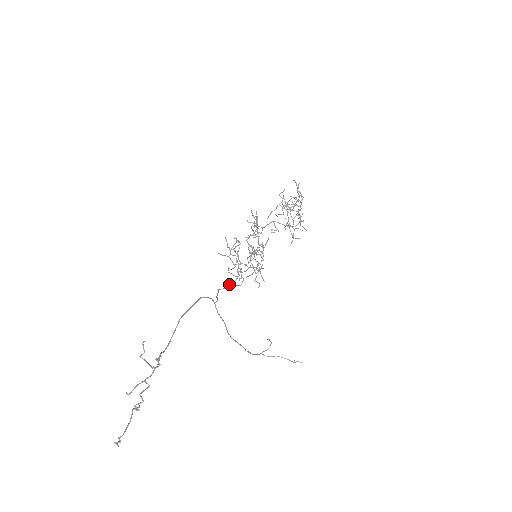
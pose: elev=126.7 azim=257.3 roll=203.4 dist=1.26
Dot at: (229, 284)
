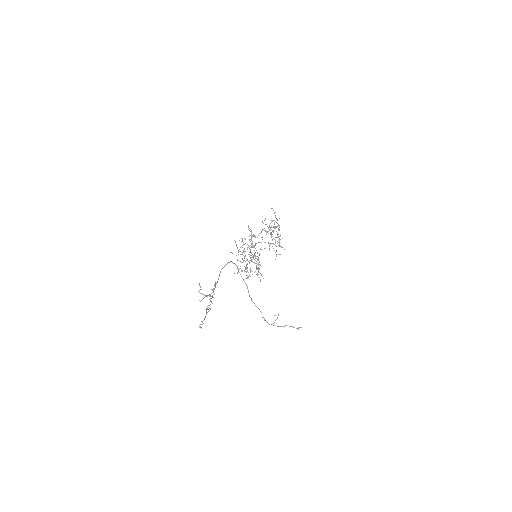
Dot at: (242, 271)
